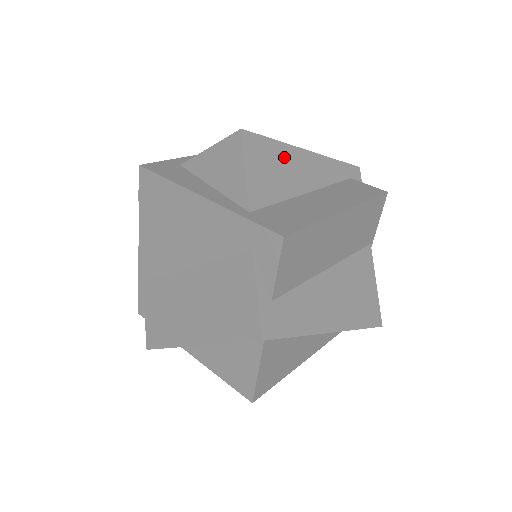
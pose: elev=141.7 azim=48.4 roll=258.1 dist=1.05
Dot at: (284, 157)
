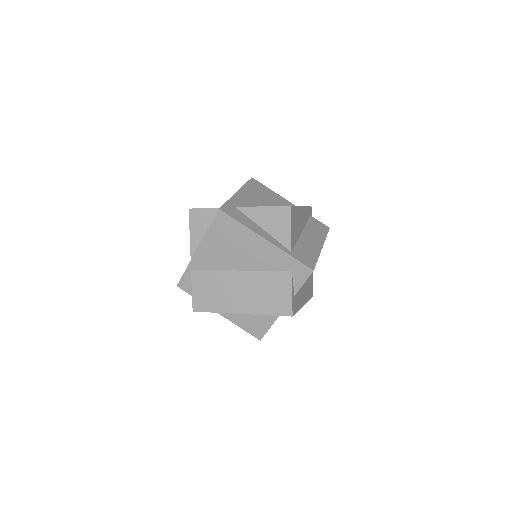
Dot at: (298, 215)
